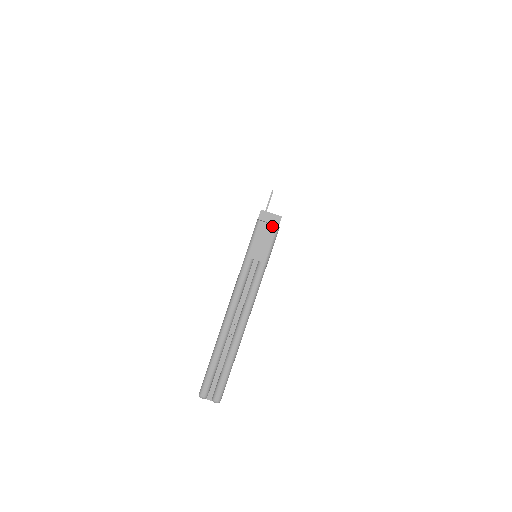
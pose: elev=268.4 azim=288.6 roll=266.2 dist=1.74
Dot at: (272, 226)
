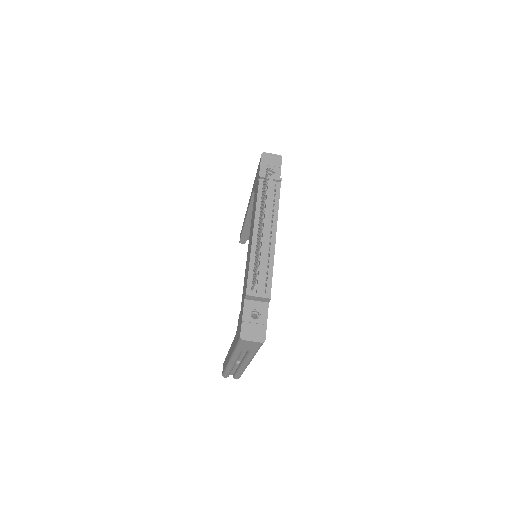
Dot at: (257, 342)
